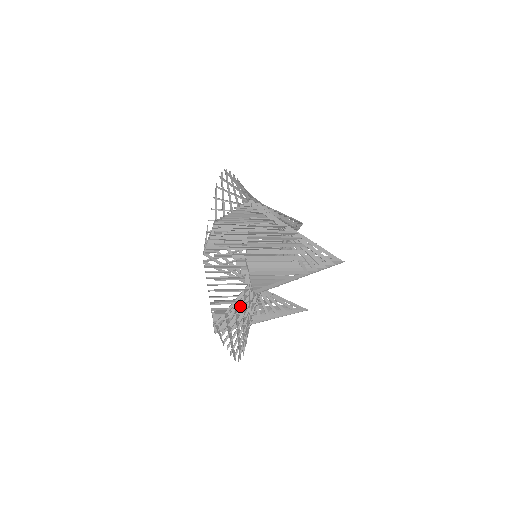
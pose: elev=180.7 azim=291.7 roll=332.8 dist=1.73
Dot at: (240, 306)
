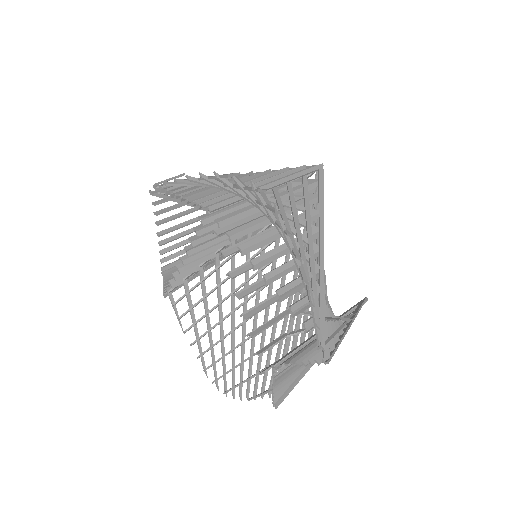
Dot at: (211, 291)
